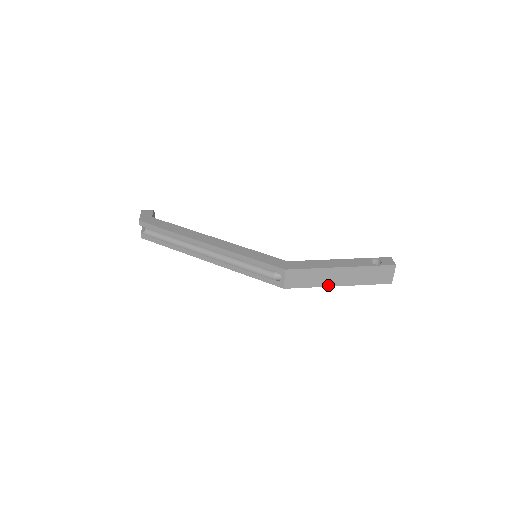
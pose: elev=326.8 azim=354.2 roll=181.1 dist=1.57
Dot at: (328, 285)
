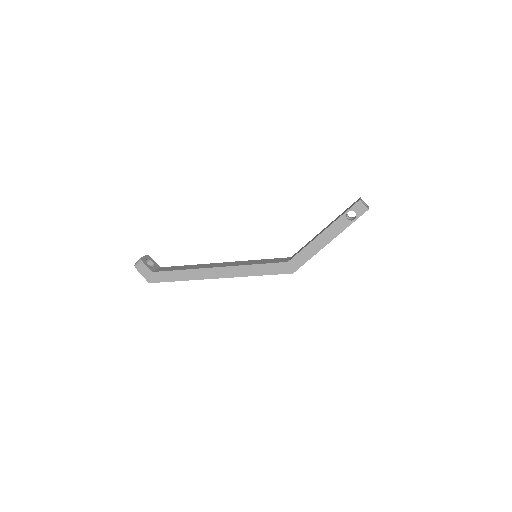
Dot at: occluded
